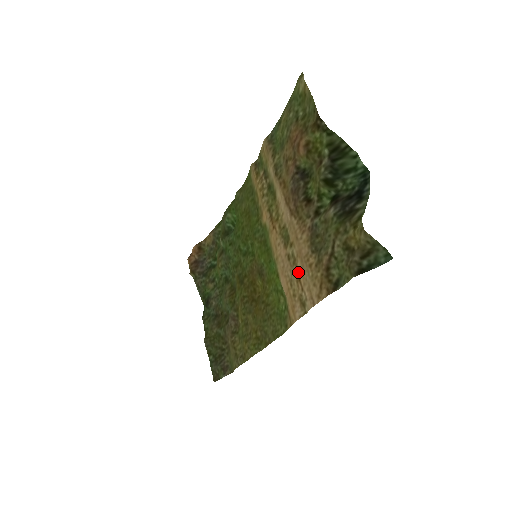
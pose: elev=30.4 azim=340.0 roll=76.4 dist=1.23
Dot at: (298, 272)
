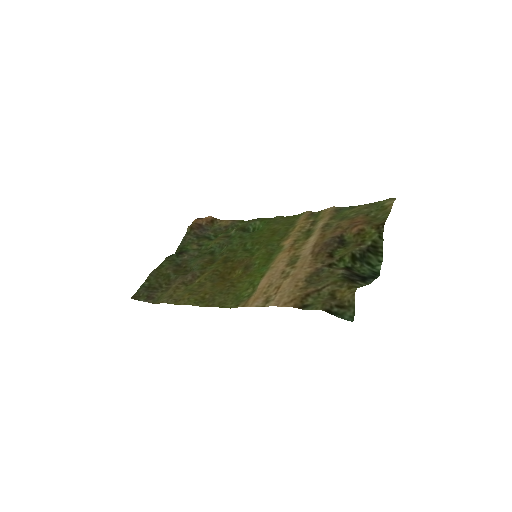
Dot at: (283, 283)
